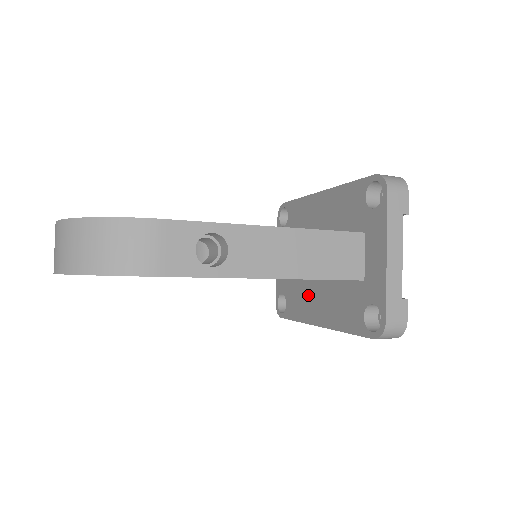
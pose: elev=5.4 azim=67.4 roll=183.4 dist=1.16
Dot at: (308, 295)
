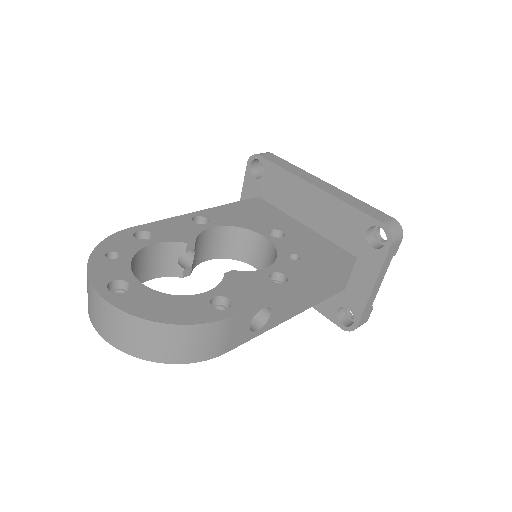
Dot at: occluded
